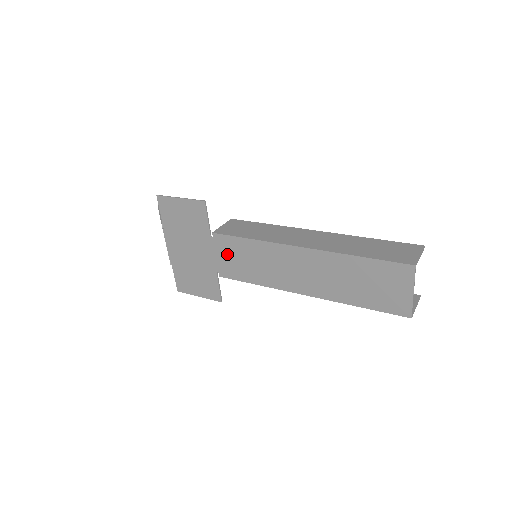
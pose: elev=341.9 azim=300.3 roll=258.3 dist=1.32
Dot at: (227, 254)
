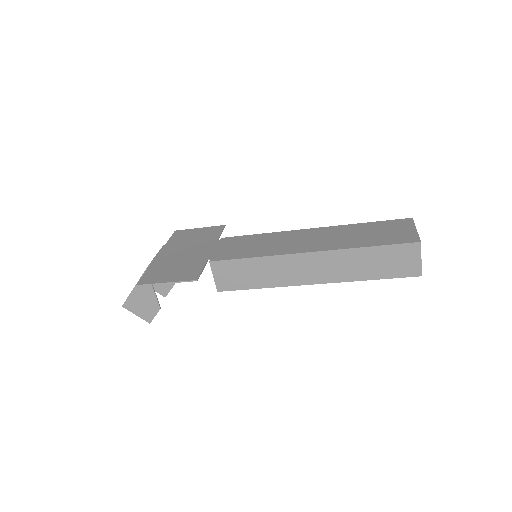
Dot at: (230, 246)
